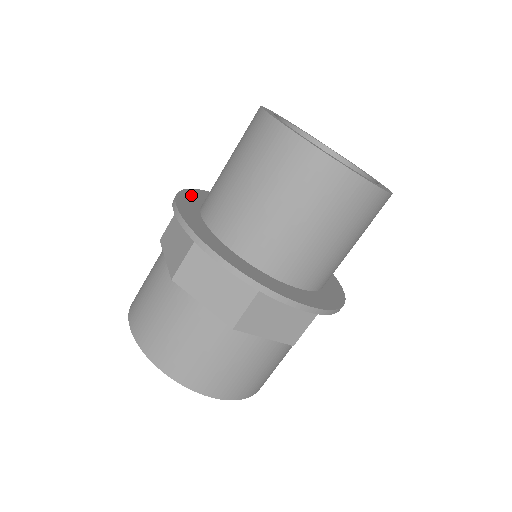
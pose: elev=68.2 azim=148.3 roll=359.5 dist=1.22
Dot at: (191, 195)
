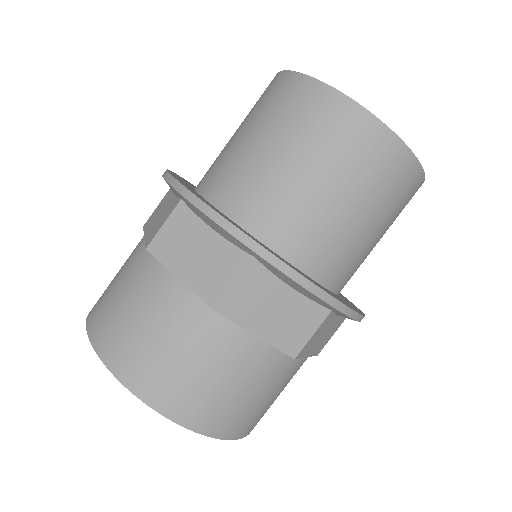
Dot at: (182, 182)
